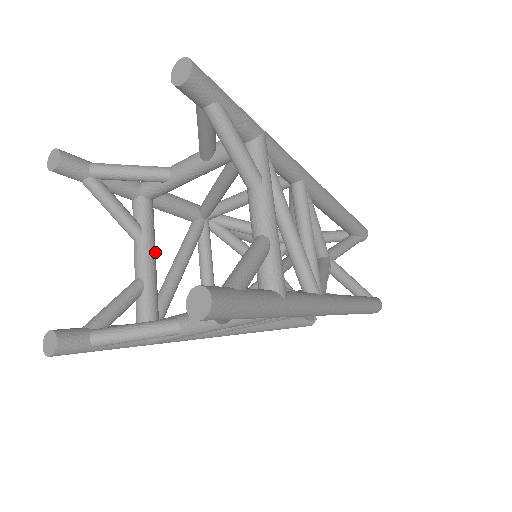
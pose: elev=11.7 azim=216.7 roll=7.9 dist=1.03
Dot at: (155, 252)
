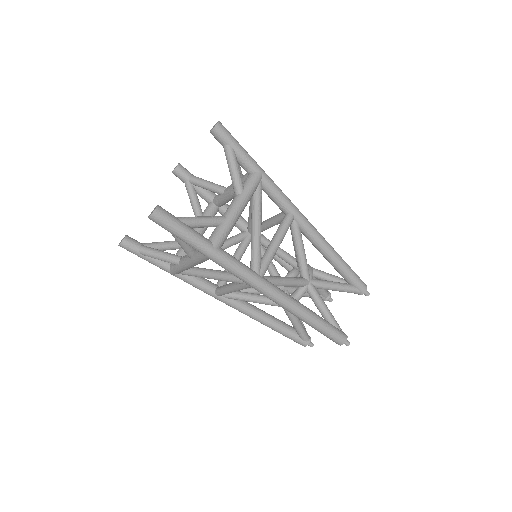
Dot at: (203, 232)
